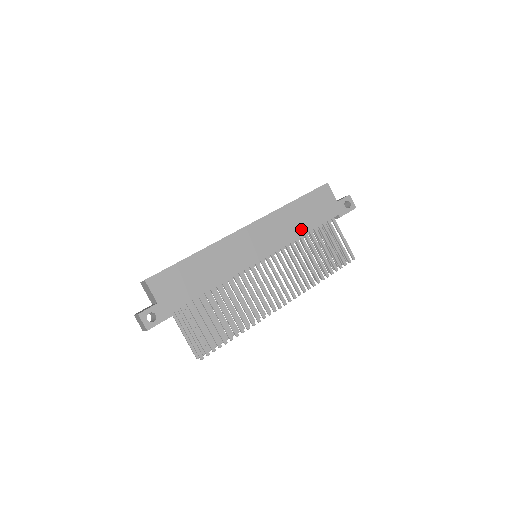
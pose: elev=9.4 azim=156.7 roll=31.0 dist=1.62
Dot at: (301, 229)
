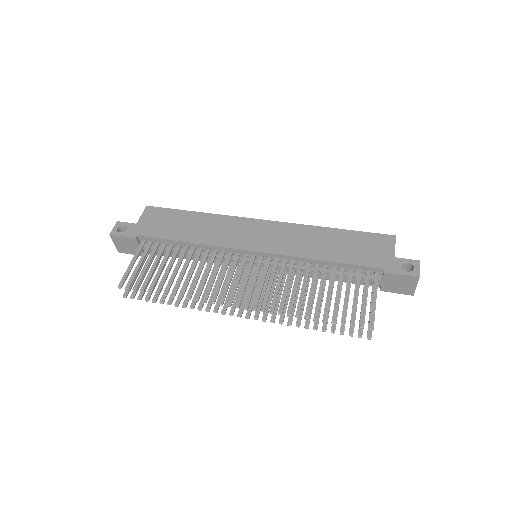
Dot at: (321, 254)
